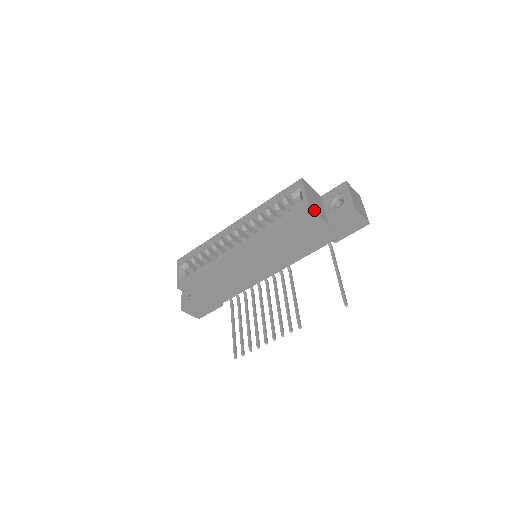
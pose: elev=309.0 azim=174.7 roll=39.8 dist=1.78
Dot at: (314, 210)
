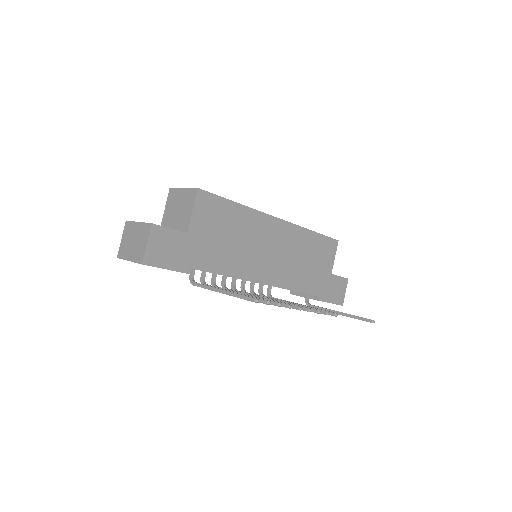
Dot at: (334, 250)
